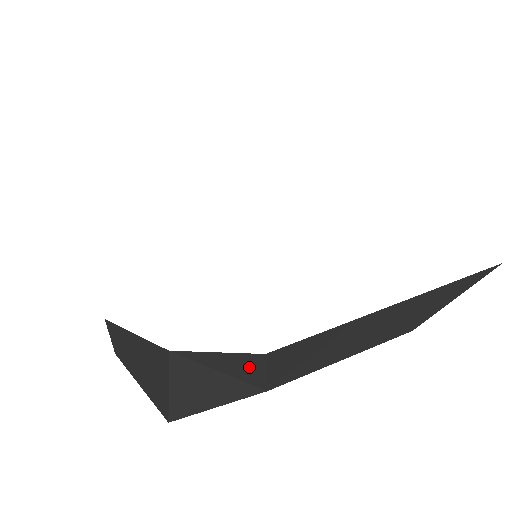
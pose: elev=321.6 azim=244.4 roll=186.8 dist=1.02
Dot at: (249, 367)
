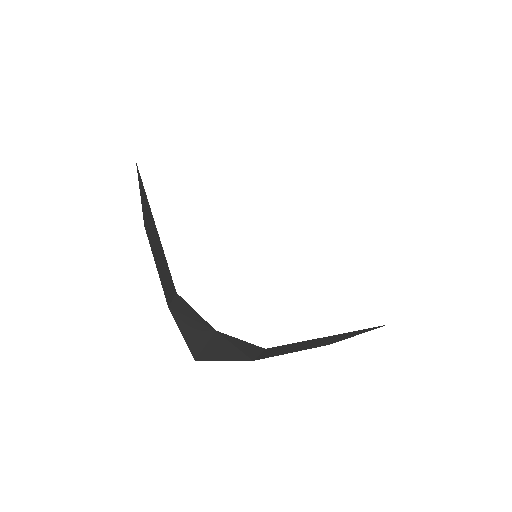
Dot at: (252, 350)
